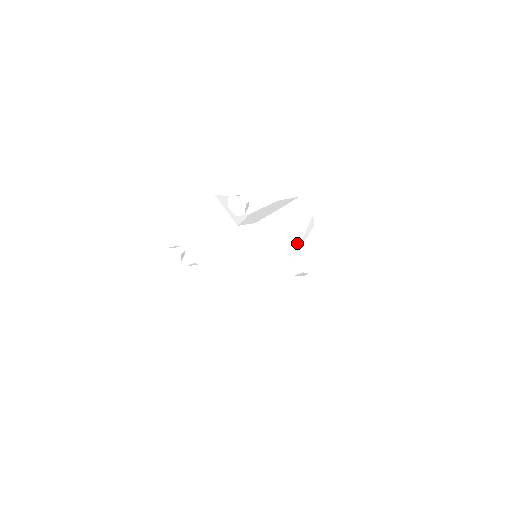
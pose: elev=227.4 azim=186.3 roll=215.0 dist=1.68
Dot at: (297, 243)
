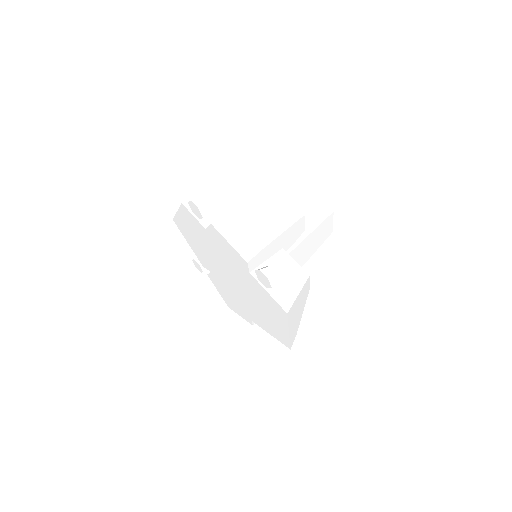
Dot at: (267, 237)
